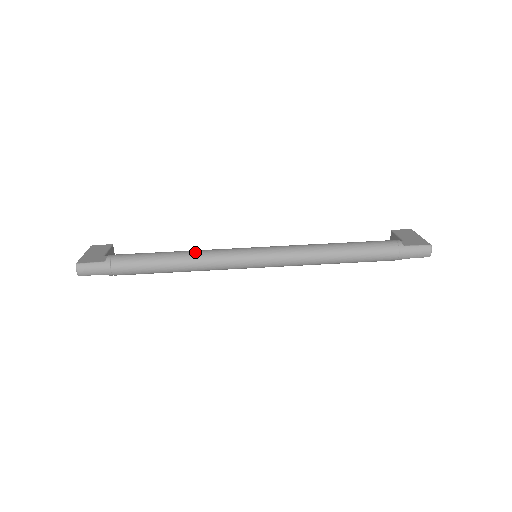
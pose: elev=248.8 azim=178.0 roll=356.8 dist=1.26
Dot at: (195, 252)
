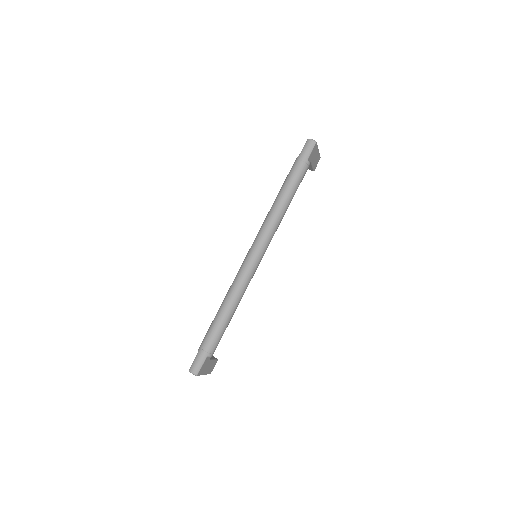
Dot at: (228, 292)
